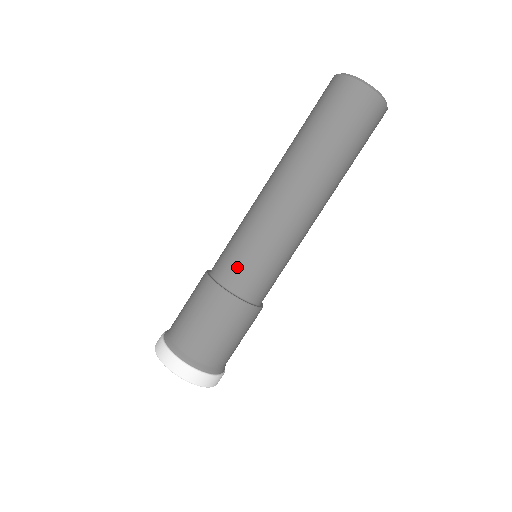
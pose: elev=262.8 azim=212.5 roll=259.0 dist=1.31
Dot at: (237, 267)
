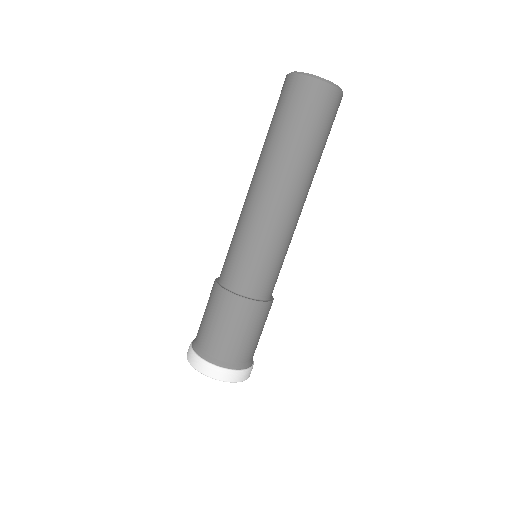
Dot at: (256, 277)
